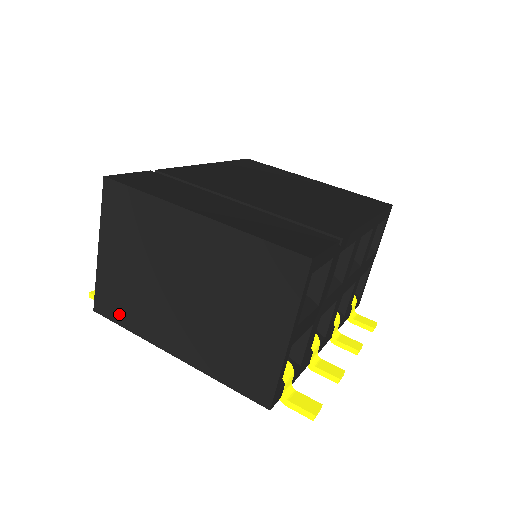
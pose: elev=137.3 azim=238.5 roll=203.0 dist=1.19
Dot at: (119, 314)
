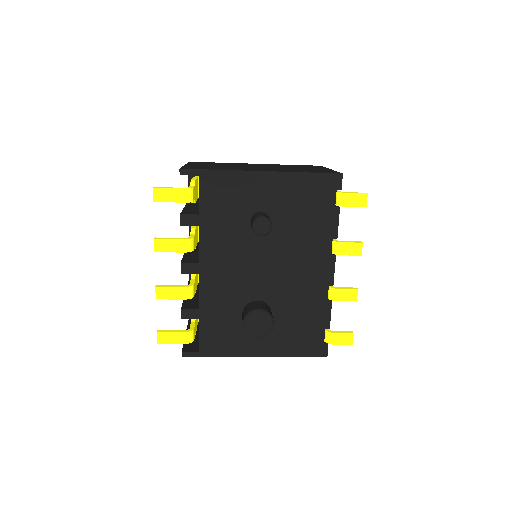
Dot at: occluded
